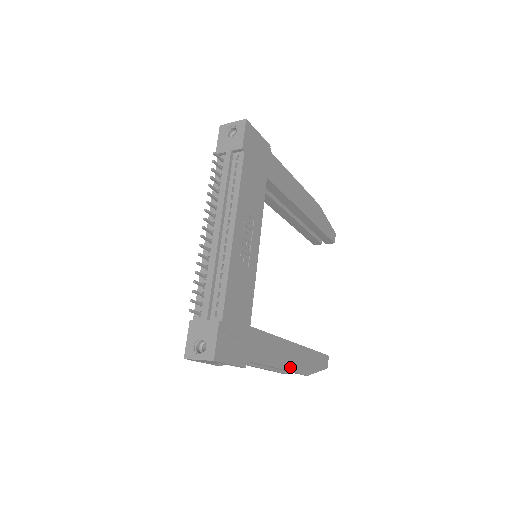
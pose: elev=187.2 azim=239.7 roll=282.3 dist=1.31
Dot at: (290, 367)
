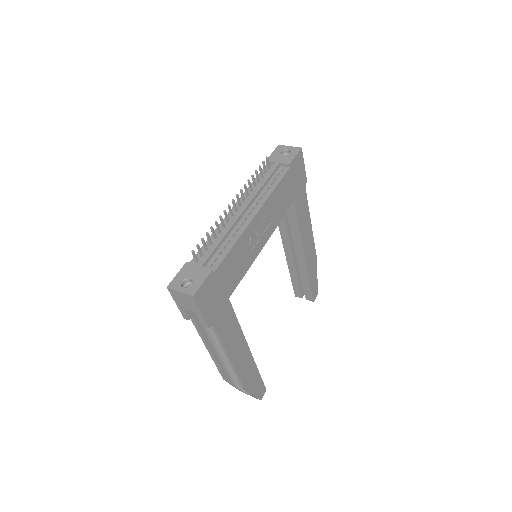
Dot at: (237, 366)
